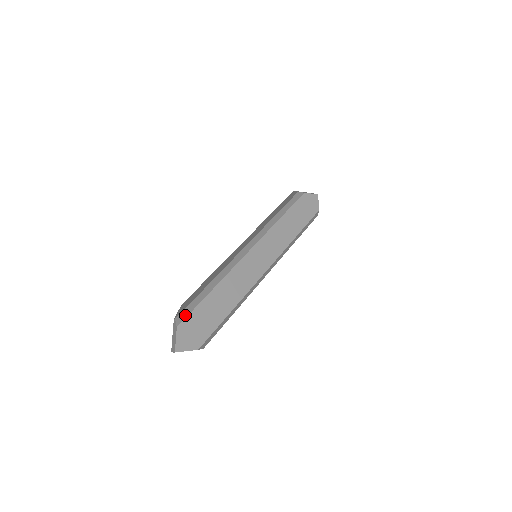
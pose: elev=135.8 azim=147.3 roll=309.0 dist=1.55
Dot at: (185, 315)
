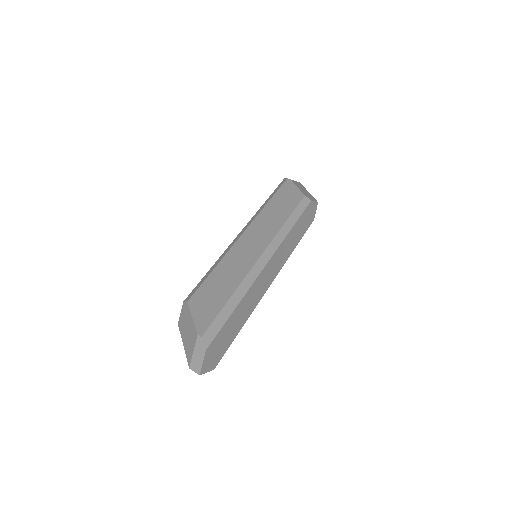
Dot at: (212, 336)
